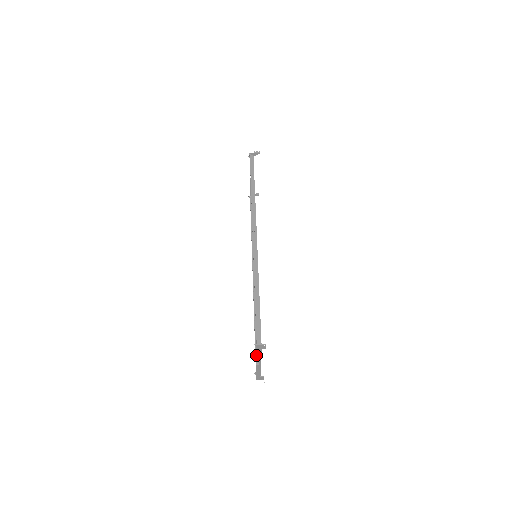
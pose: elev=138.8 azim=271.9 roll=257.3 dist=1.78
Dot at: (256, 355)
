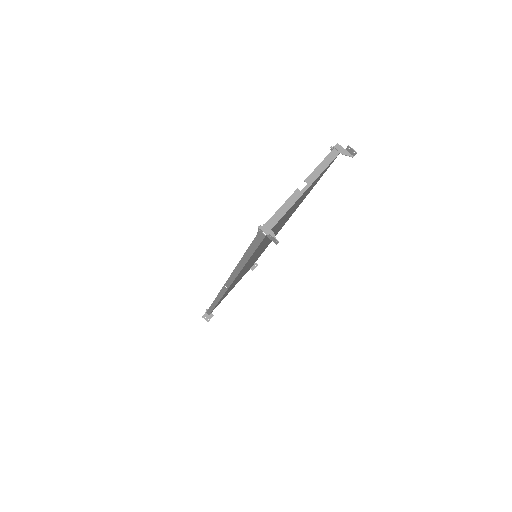
Dot at: occluded
